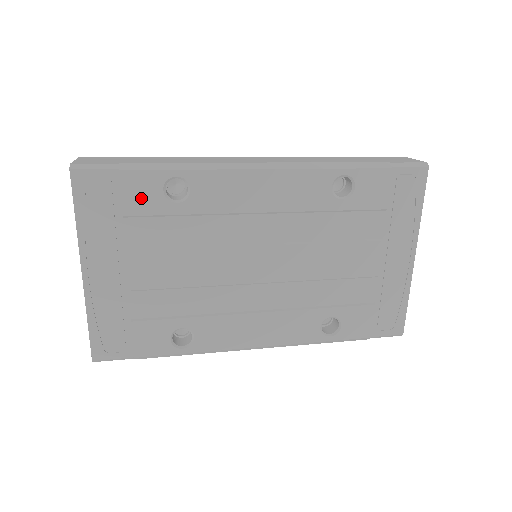
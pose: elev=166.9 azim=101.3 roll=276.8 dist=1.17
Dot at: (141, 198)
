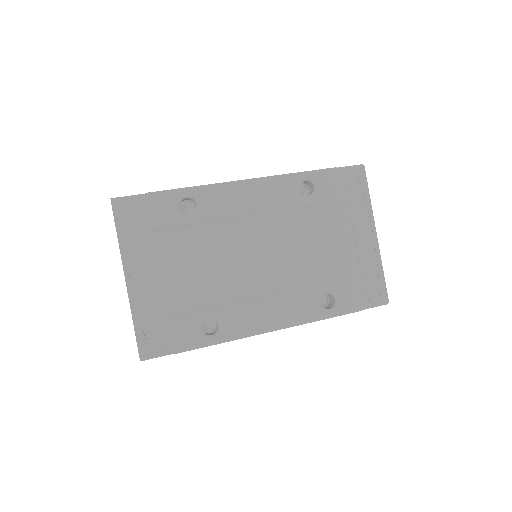
Dot at: (164, 215)
